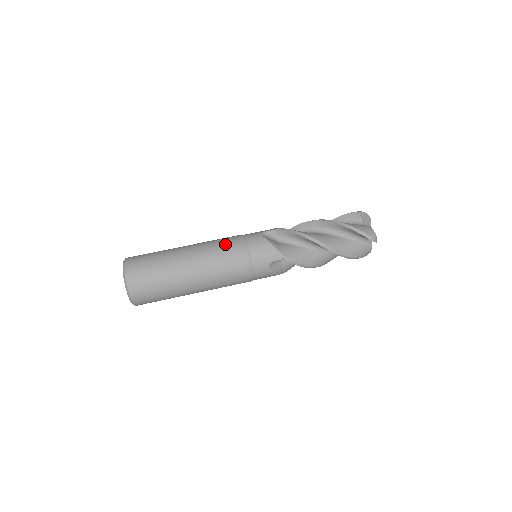
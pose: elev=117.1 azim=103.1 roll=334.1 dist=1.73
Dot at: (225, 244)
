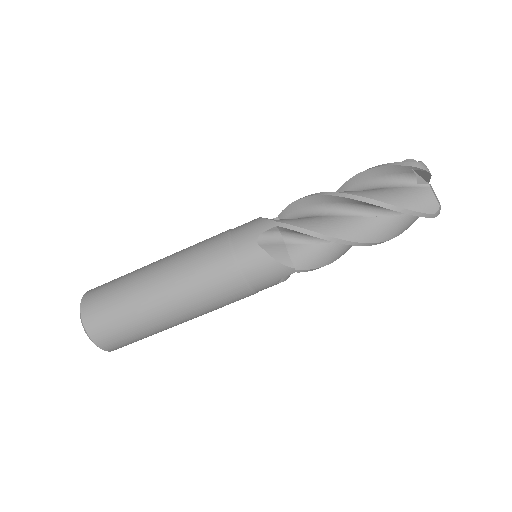
Dot at: (207, 270)
